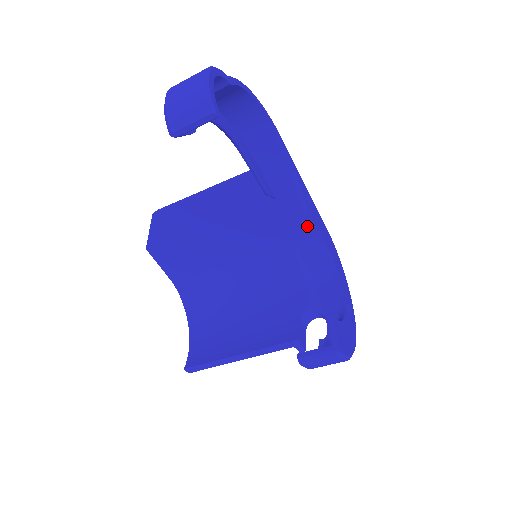
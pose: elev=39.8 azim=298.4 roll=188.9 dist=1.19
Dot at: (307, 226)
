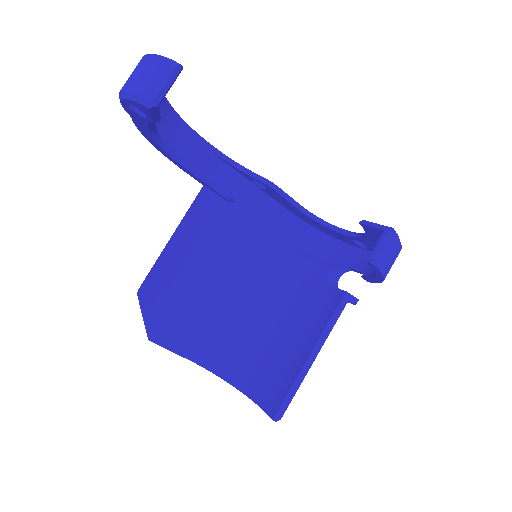
Dot at: (273, 212)
